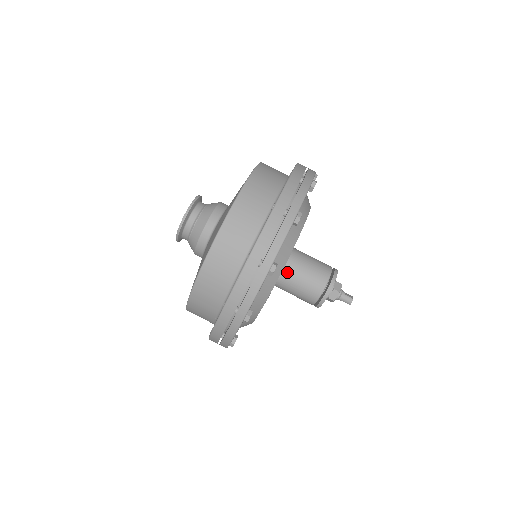
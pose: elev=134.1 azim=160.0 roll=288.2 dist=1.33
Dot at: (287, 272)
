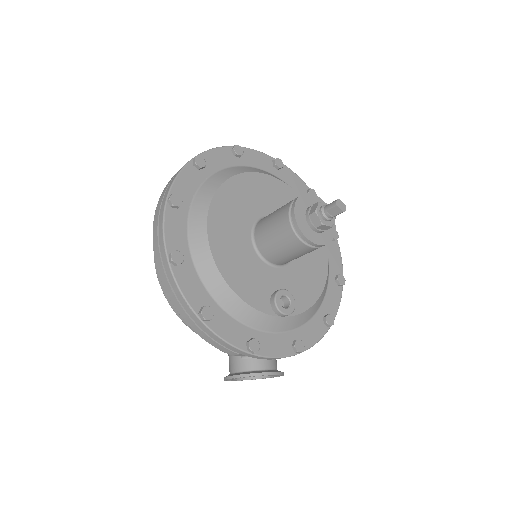
Dot at: (262, 220)
